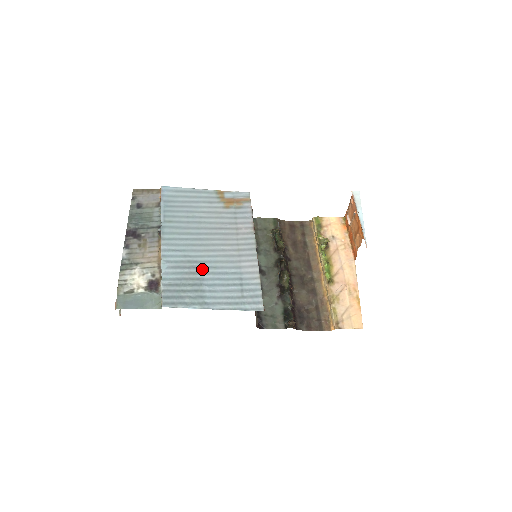
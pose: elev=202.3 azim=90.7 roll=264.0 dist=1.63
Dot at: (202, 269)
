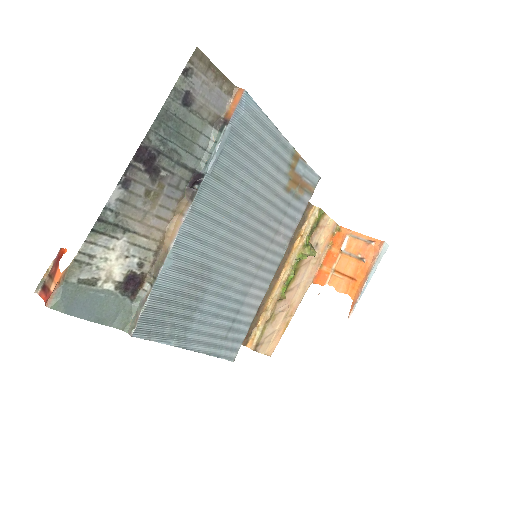
Dot at: (209, 284)
